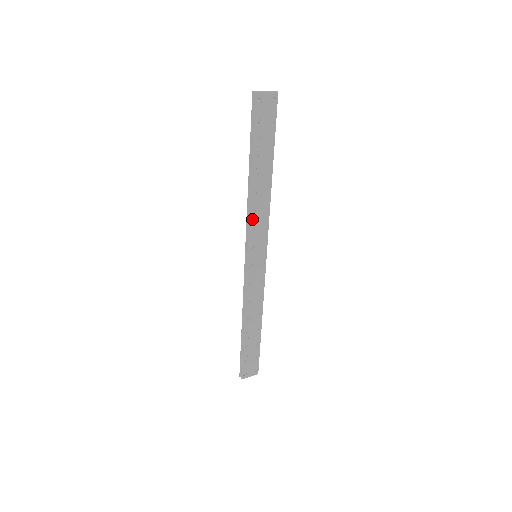
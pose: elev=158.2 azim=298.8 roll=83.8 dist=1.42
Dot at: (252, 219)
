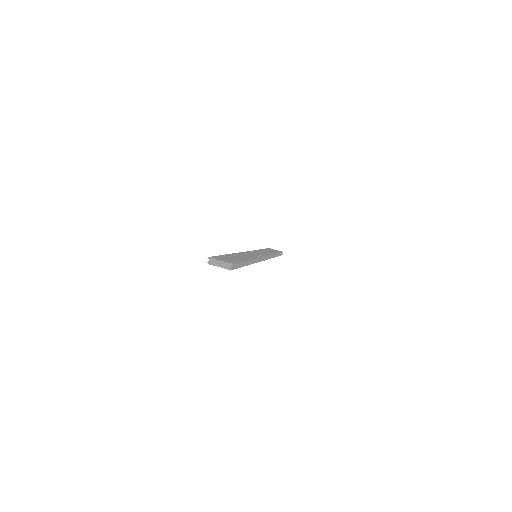
Dot at: occluded
